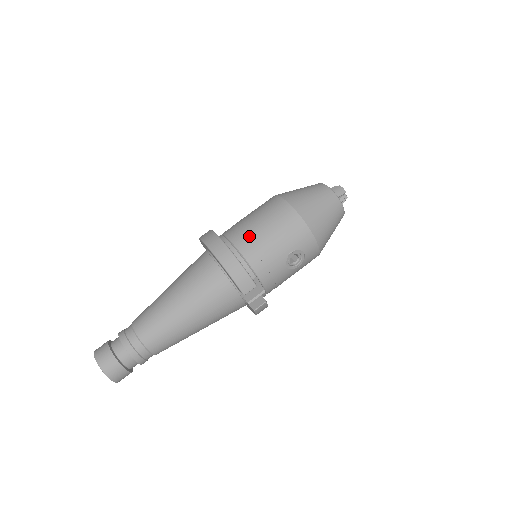
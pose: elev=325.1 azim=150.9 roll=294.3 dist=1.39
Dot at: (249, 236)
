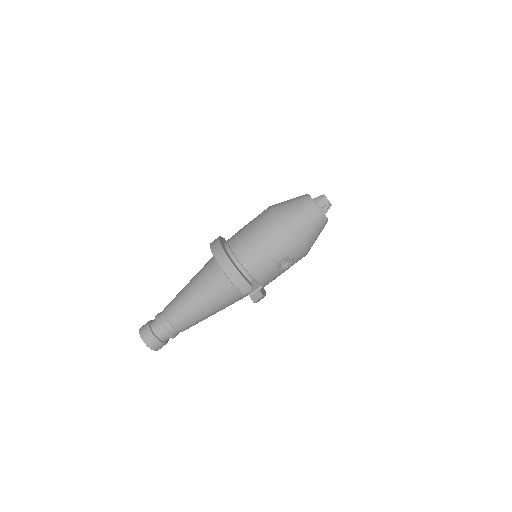
Dot at: (247, 248)
